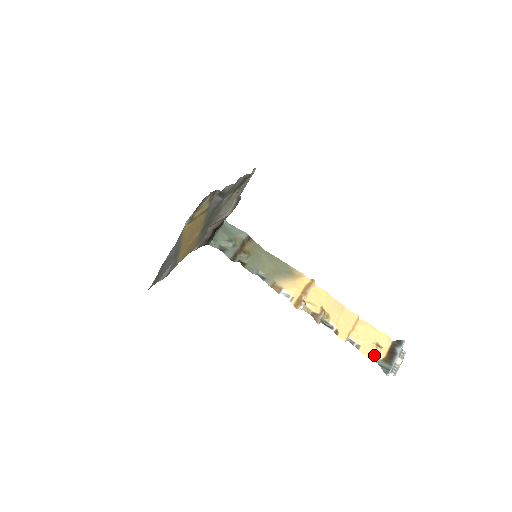
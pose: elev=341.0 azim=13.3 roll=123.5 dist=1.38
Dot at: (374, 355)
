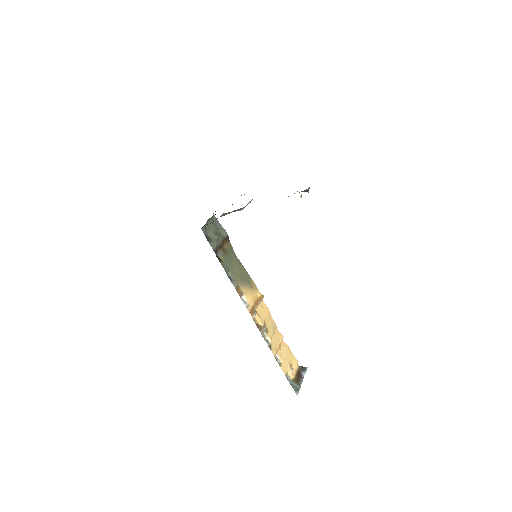
Dot at: (288, 374)
